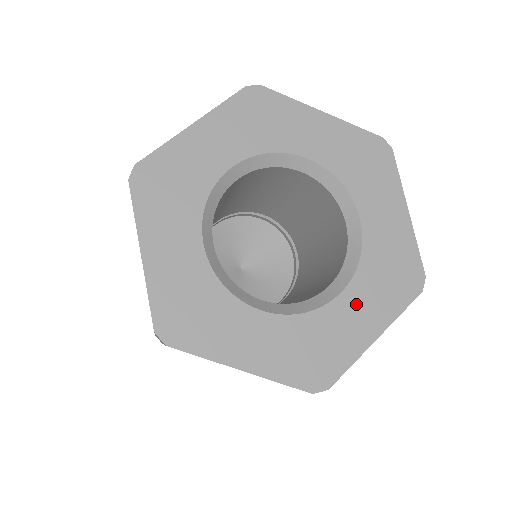
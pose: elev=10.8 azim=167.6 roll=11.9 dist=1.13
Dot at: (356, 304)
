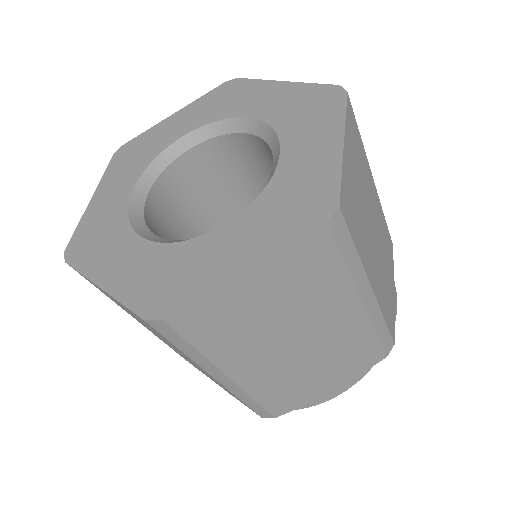
Dot at: (235, 235)
